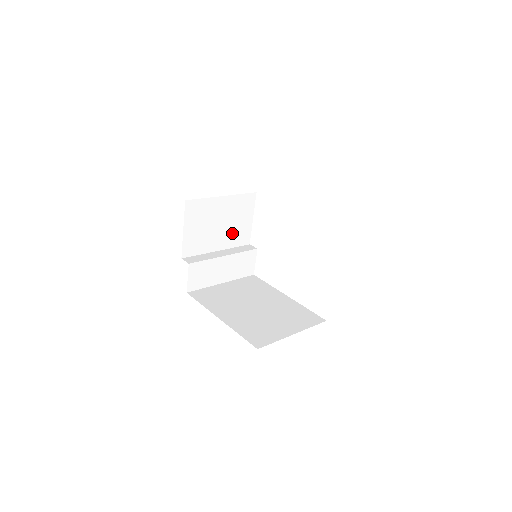
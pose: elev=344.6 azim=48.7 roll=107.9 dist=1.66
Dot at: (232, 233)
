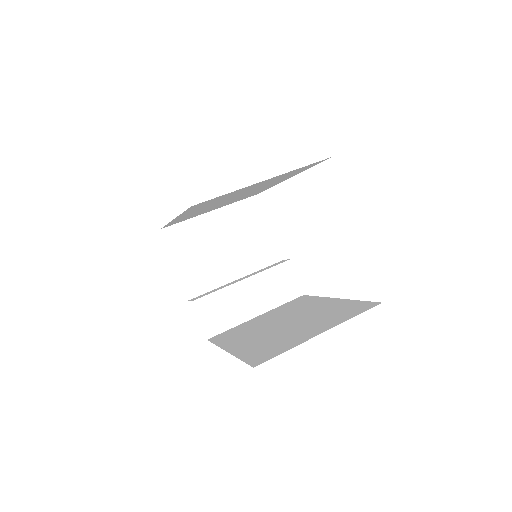
Dot at: (249, 252)
